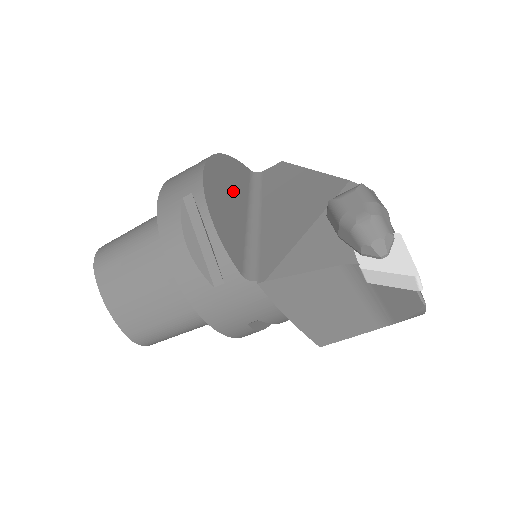
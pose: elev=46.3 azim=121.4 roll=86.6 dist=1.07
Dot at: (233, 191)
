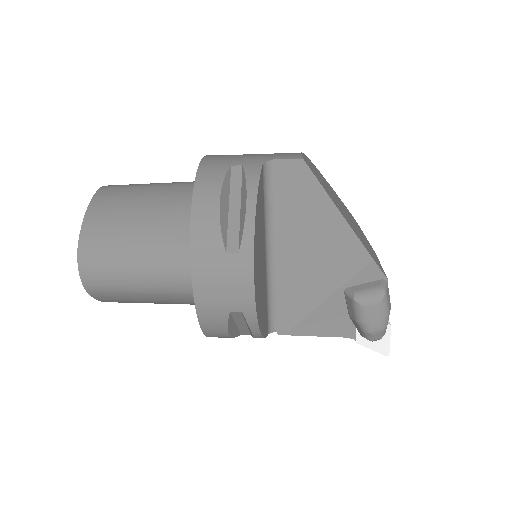
Dot at: (261, 252)
